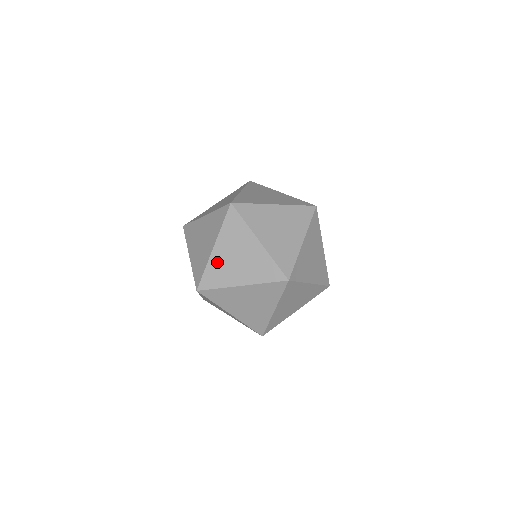
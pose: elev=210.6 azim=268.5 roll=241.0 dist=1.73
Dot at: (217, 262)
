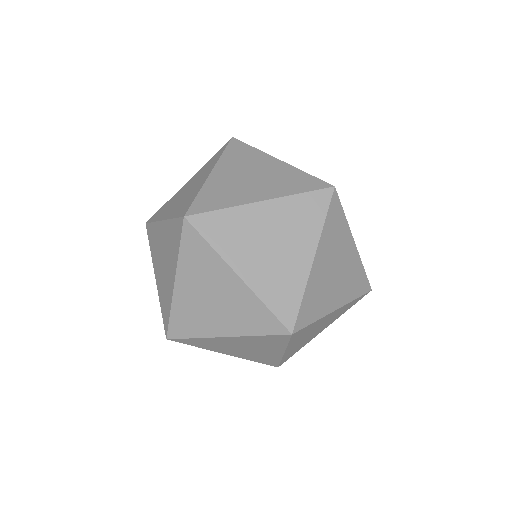
Dot at: (246, 219)
